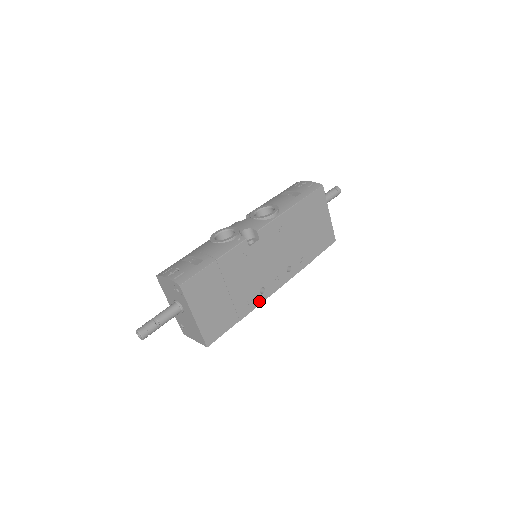
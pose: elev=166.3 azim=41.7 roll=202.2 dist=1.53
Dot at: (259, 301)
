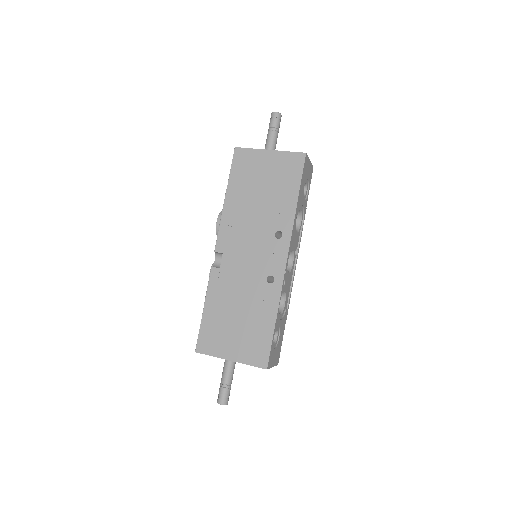
Dot at: (278, 289)
